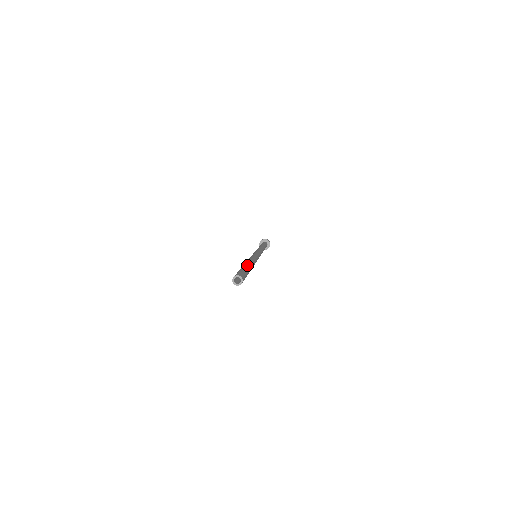
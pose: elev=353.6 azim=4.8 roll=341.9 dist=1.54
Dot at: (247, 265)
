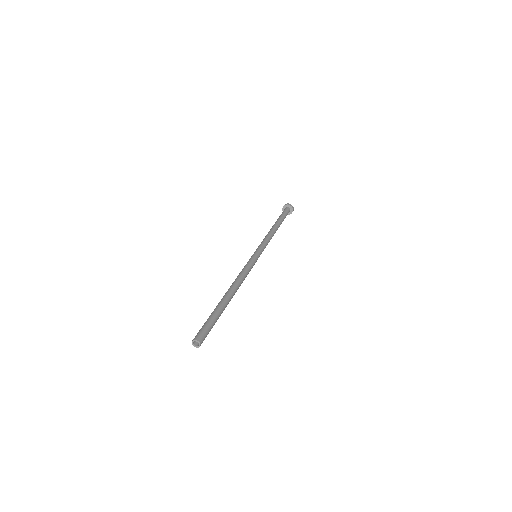
Dot at: (226, 306)
